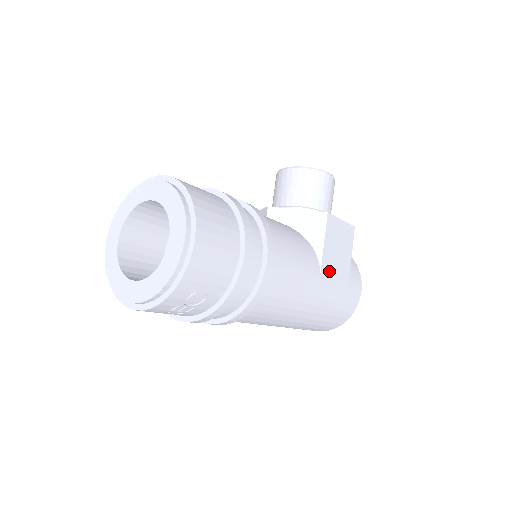
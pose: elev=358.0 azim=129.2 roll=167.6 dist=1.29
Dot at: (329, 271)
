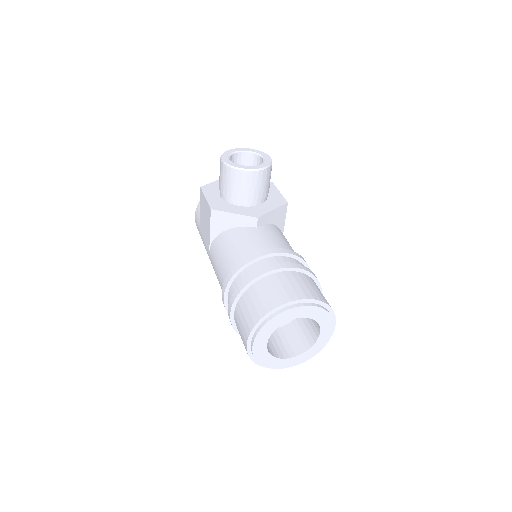
Dot at: occluded
